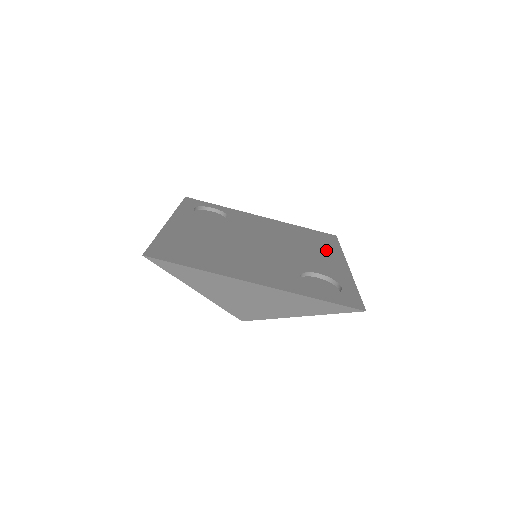
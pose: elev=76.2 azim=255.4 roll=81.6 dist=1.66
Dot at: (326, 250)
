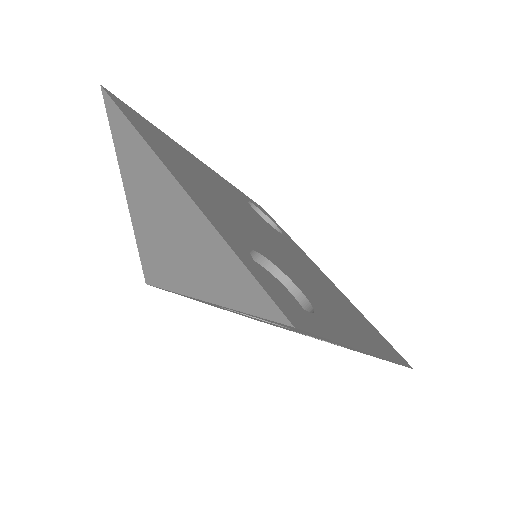
Dot at: (366, 334)
